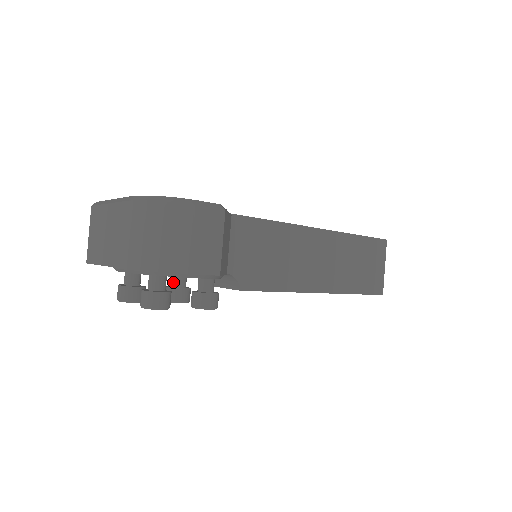
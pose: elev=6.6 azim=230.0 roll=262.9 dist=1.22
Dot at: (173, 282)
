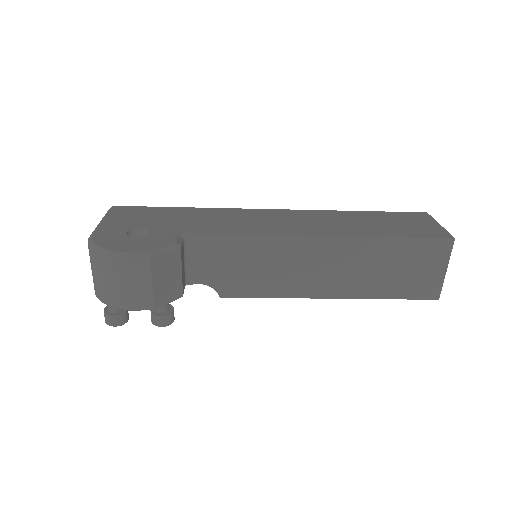
Dot at: occluded
